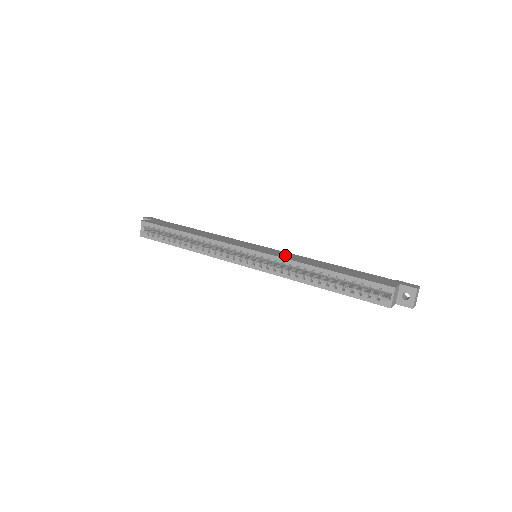
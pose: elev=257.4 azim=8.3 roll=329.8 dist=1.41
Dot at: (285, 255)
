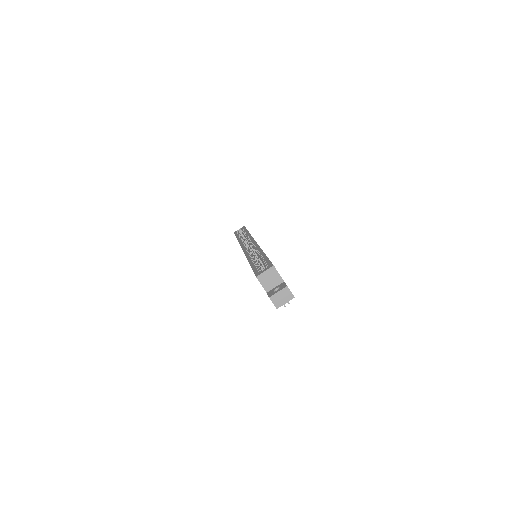
Dot at: occluded
